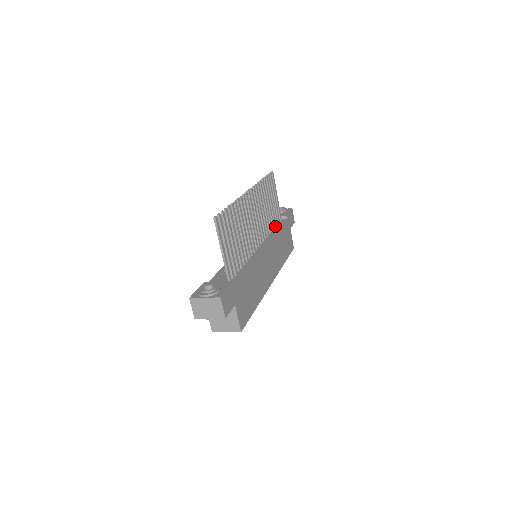
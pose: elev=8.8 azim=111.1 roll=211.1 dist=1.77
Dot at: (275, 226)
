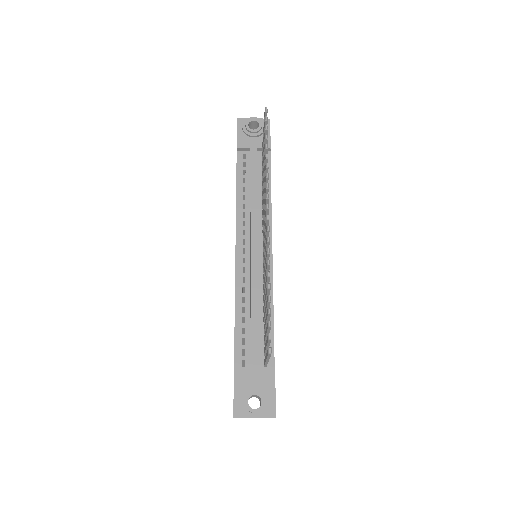
Dot at: occluded
